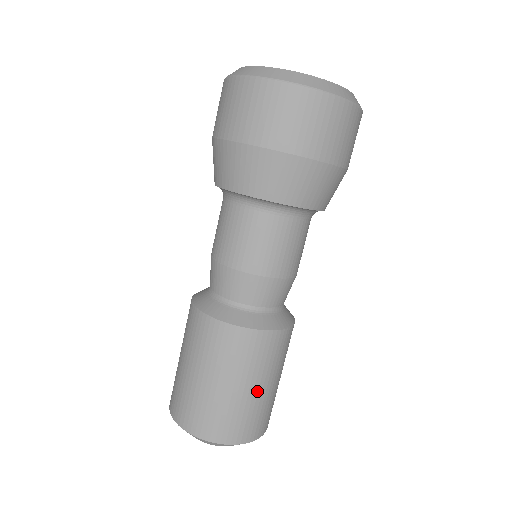
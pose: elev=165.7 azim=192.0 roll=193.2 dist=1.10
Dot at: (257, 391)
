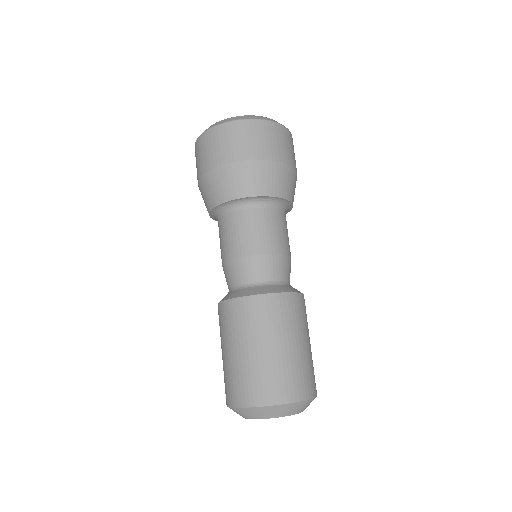
Dot at: (296, 348)
